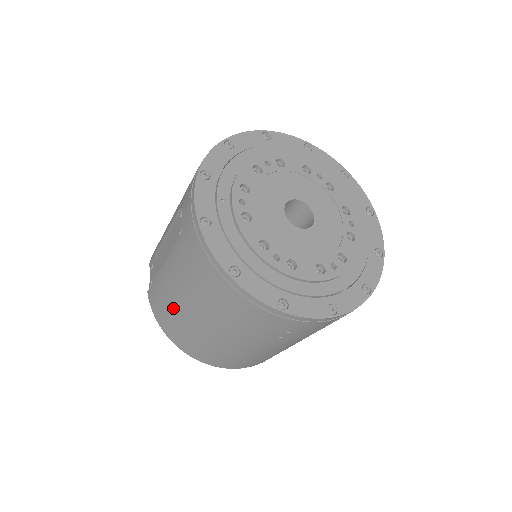
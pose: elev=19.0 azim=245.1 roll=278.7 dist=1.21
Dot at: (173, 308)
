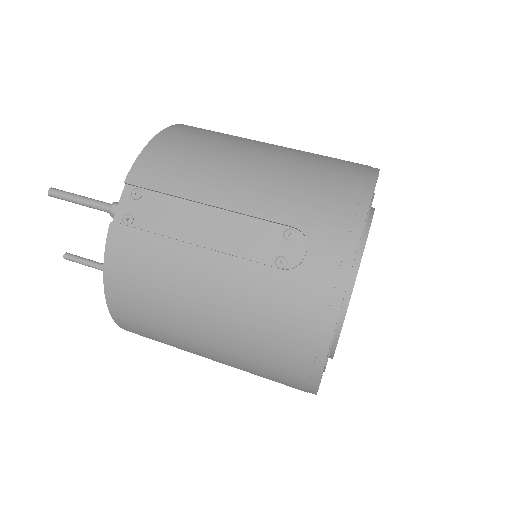
Dot at: (171, 297)
